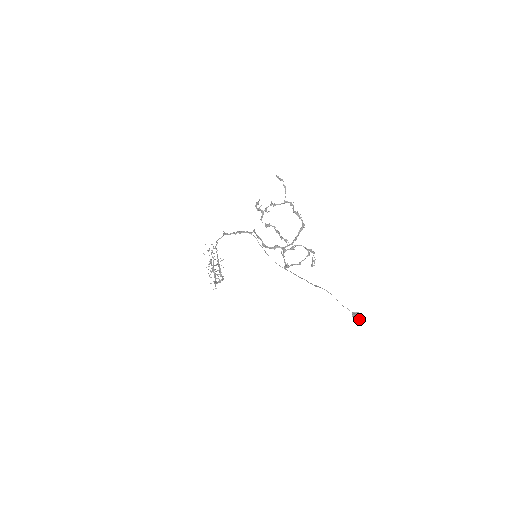
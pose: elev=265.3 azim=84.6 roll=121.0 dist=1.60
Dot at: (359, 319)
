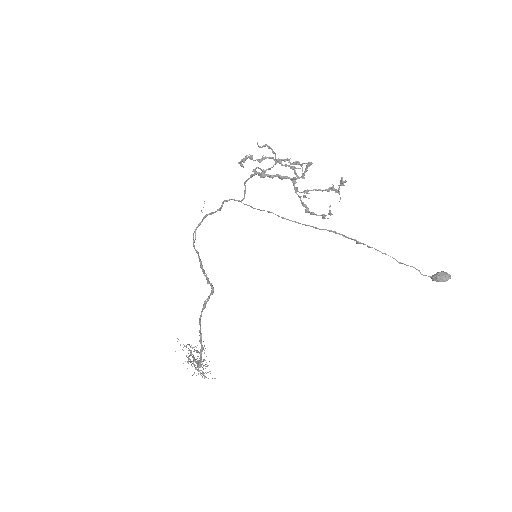
Dot at: (447, 276)
